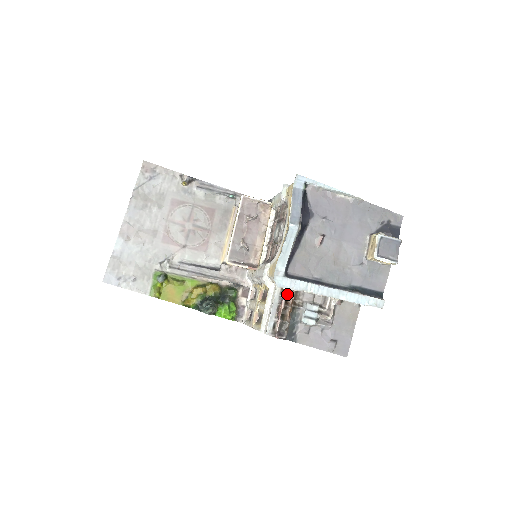
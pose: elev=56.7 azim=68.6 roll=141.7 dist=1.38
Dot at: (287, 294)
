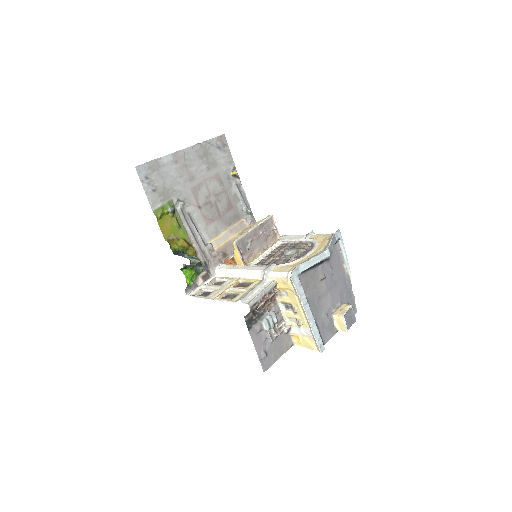
Dot at: (276, 292)
